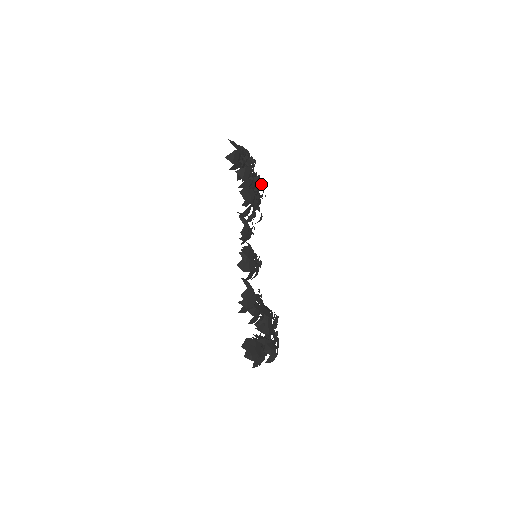
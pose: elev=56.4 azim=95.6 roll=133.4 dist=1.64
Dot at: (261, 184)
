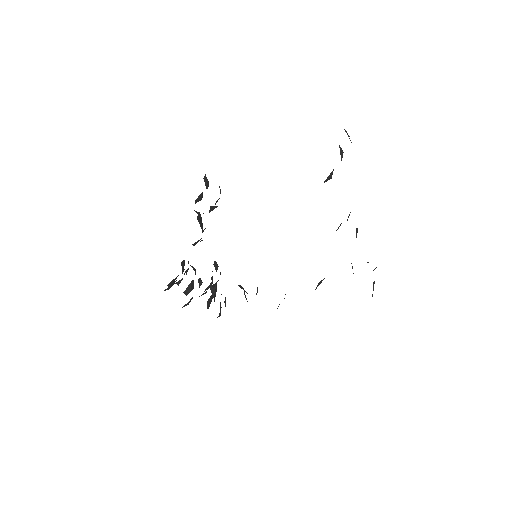
Dot at: occluded
